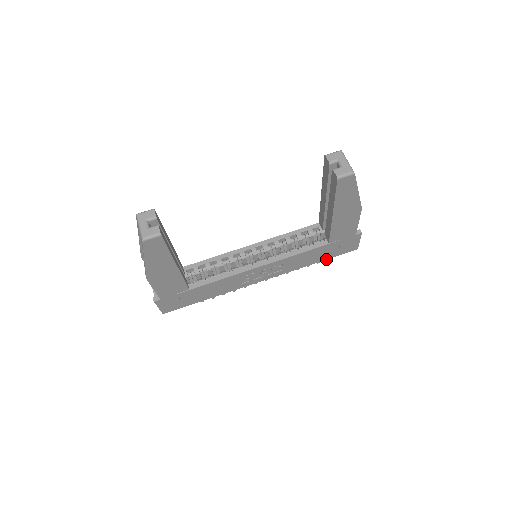
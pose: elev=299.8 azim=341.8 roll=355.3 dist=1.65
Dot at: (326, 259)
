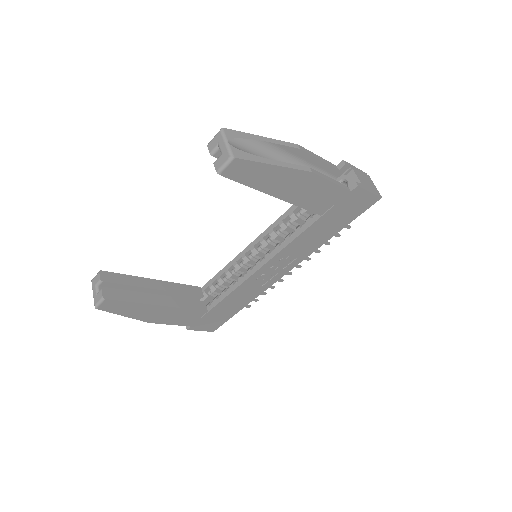
Dot at: (345, 226)
